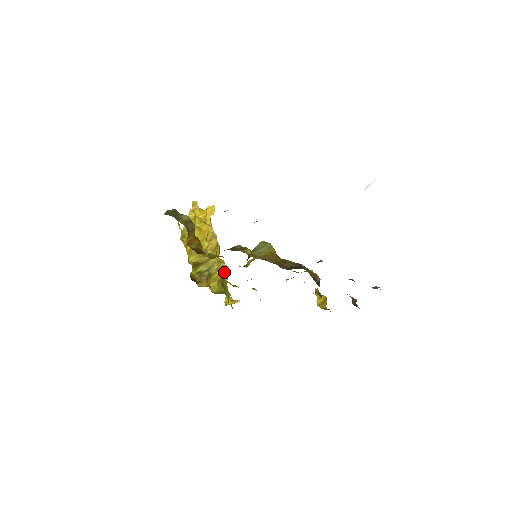
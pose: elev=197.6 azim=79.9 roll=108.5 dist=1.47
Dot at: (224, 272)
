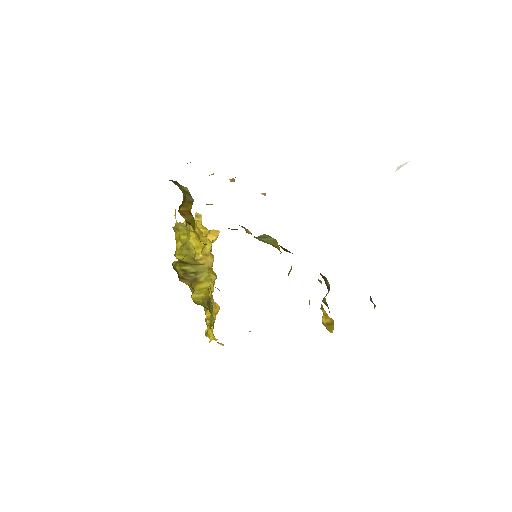
Dot at: (213, 308)
